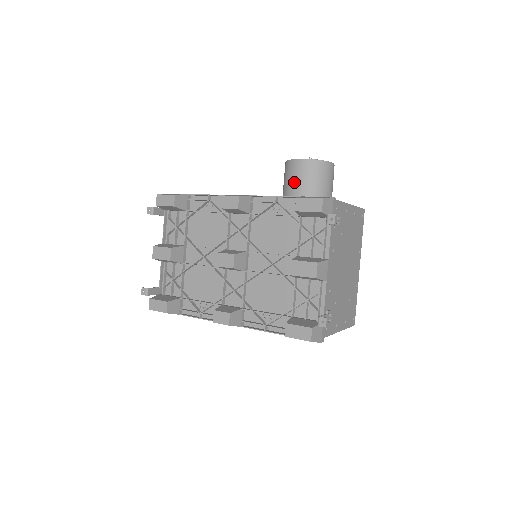
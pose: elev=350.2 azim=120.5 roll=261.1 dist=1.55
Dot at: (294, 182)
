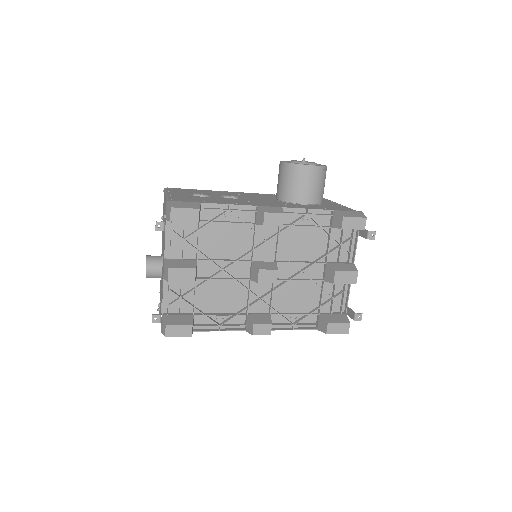
Dot at: (305, 188)
